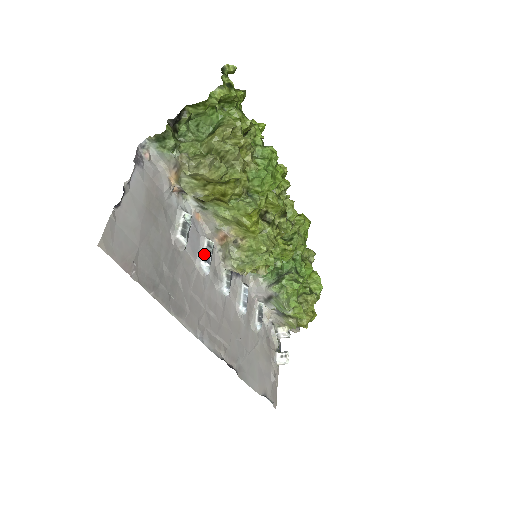
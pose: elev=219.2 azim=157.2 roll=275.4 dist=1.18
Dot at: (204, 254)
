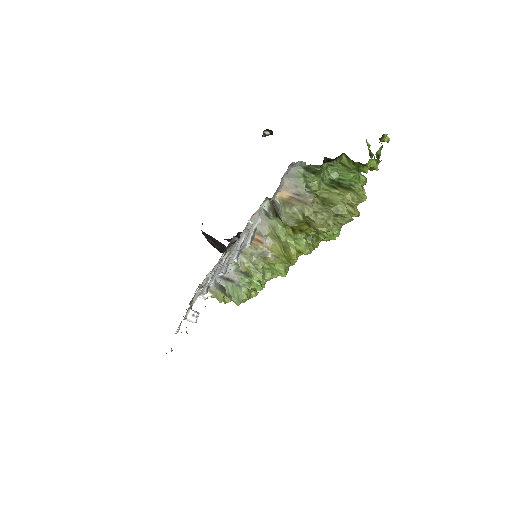
Dot at: occluded
